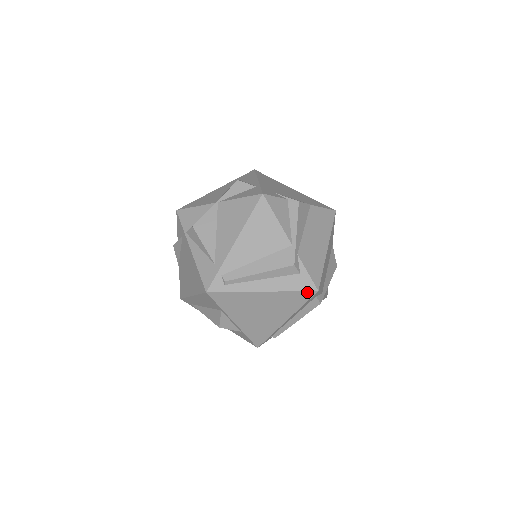
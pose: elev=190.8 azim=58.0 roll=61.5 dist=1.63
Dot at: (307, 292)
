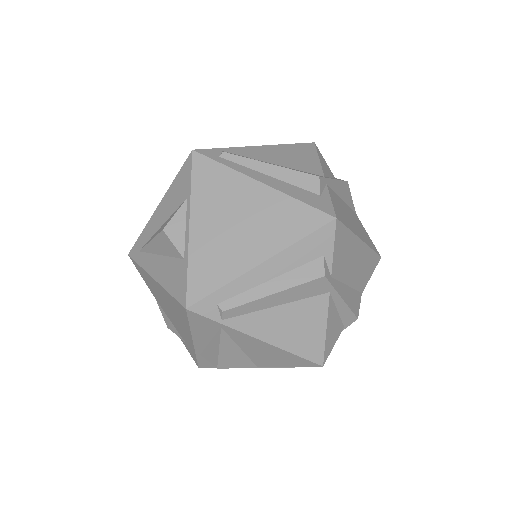
Dot at: (319, 213)
